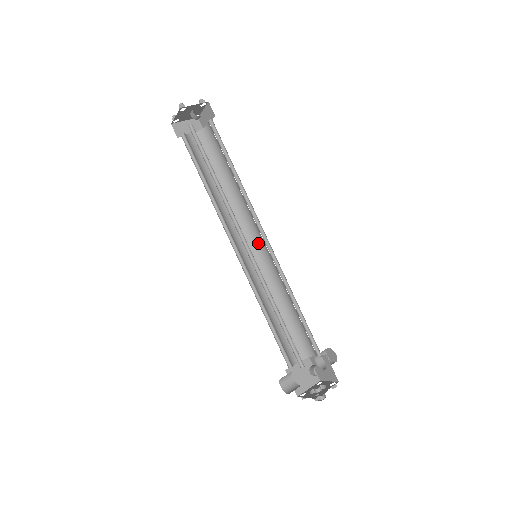
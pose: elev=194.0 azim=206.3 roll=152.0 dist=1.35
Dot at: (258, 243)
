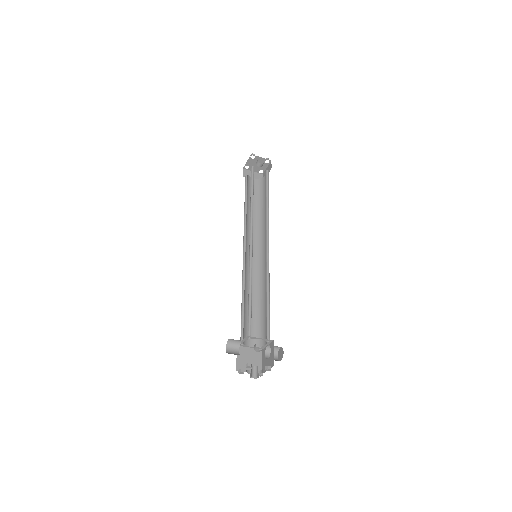
Dot at: (263, 253)
